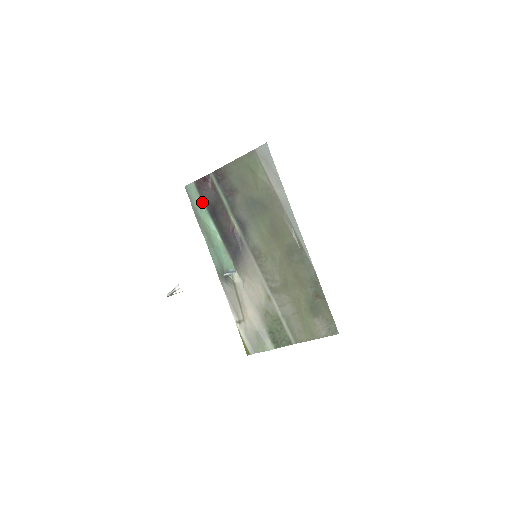
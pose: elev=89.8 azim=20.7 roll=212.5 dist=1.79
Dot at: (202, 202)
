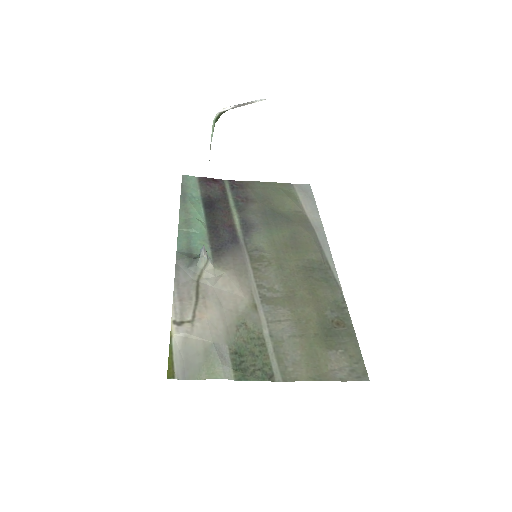
Dot at: (199, 193)
